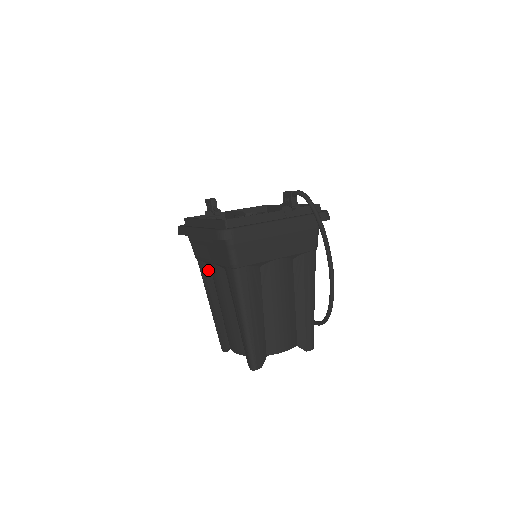
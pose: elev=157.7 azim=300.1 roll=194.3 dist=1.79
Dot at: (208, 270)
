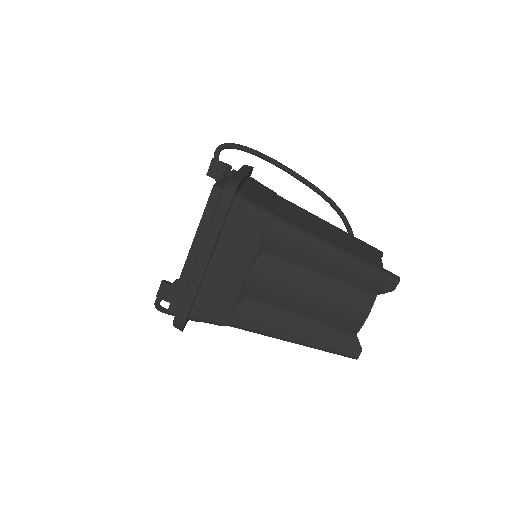
Dot at: (250, 304)
